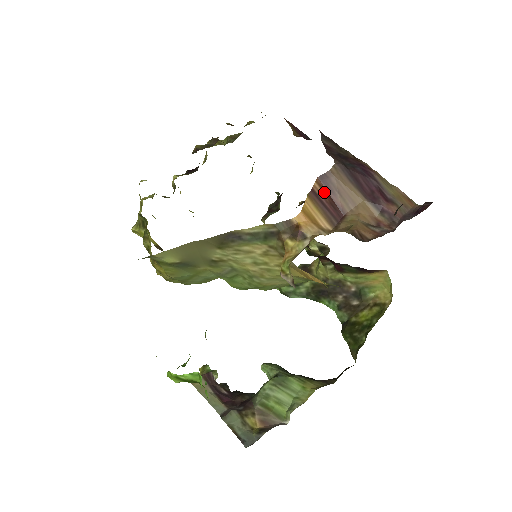
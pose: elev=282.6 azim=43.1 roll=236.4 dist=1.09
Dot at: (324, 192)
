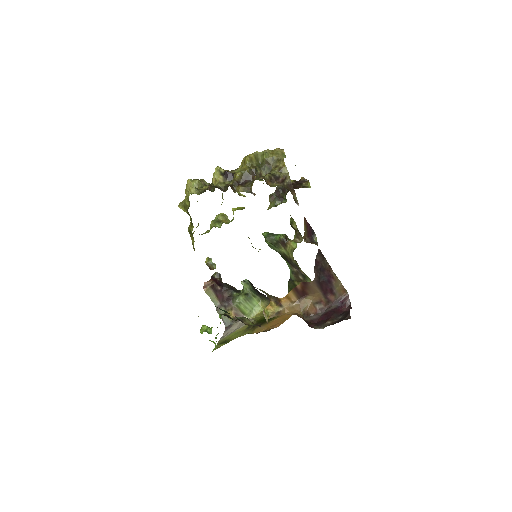
Dot at: (301, 287)
